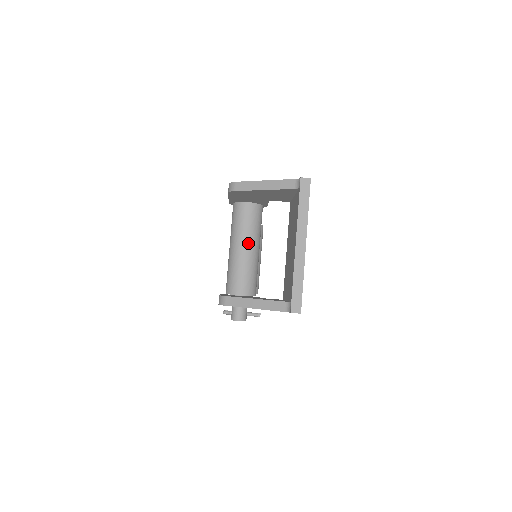
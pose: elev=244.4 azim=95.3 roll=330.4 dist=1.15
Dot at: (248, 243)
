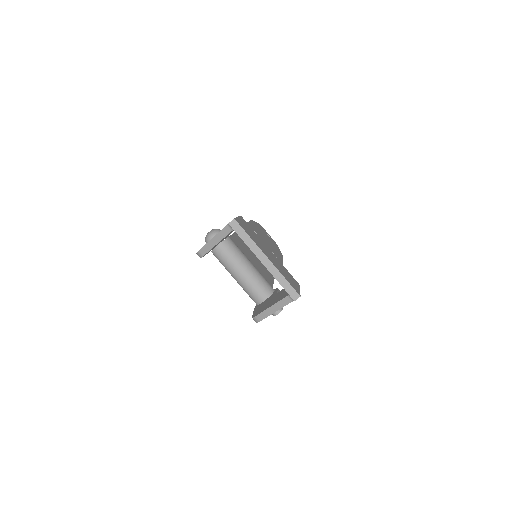
Dot at: (240, 268)
